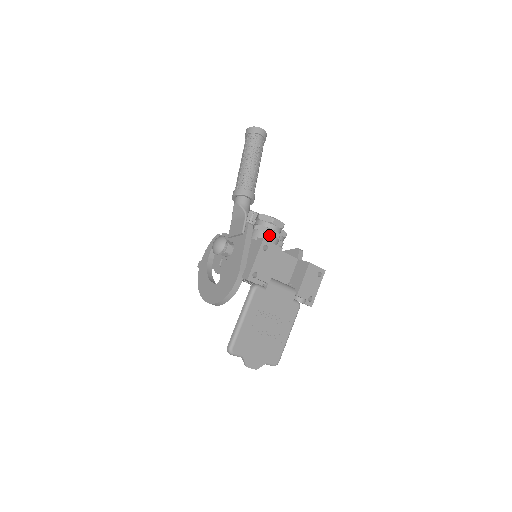
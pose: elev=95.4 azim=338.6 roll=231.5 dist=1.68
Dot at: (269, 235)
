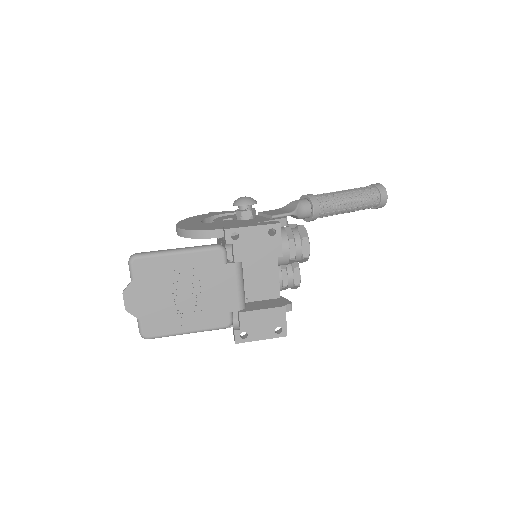
Dot at: (287, 243)
